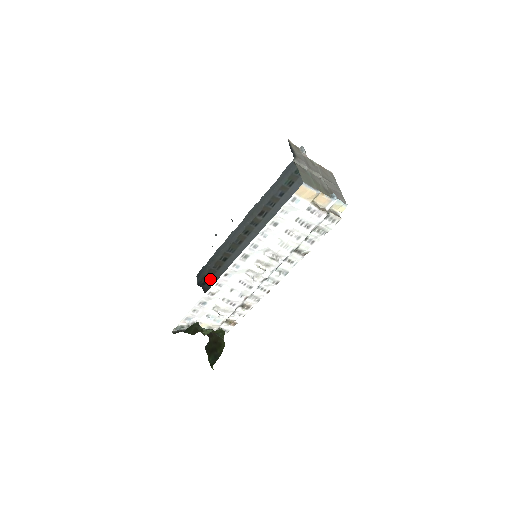
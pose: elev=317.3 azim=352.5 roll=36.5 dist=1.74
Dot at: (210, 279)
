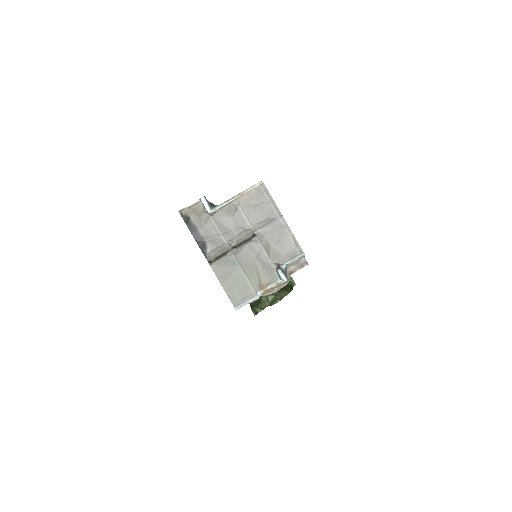
Dot at: occluded
